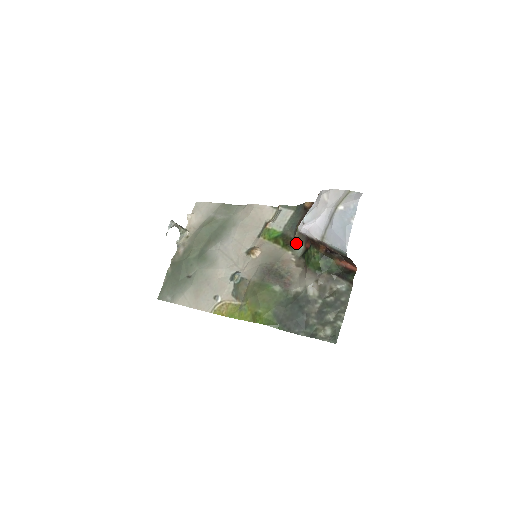
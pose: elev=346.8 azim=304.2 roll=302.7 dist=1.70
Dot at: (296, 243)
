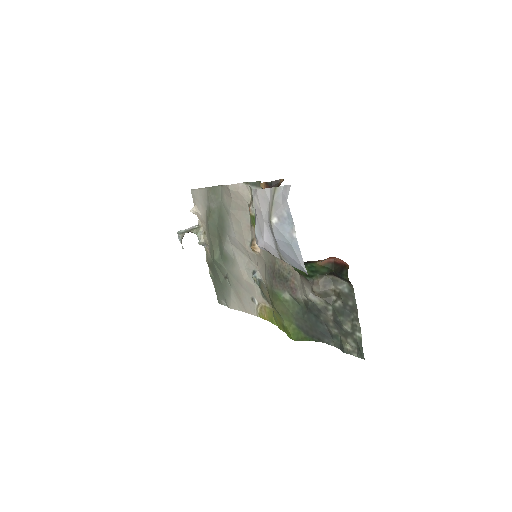
Dot at: occluded
